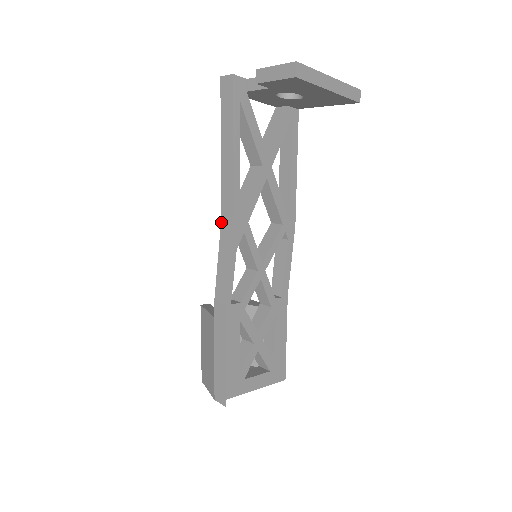
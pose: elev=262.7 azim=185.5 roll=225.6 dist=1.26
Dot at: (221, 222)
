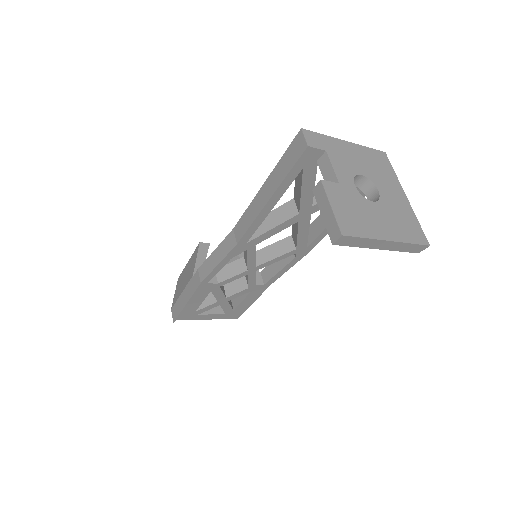
Dot at: (232, 230)
